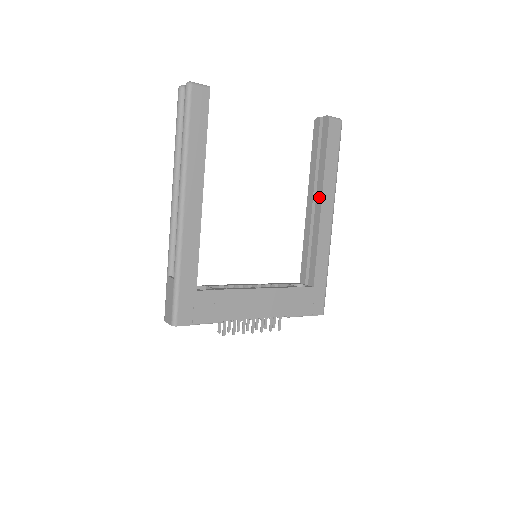
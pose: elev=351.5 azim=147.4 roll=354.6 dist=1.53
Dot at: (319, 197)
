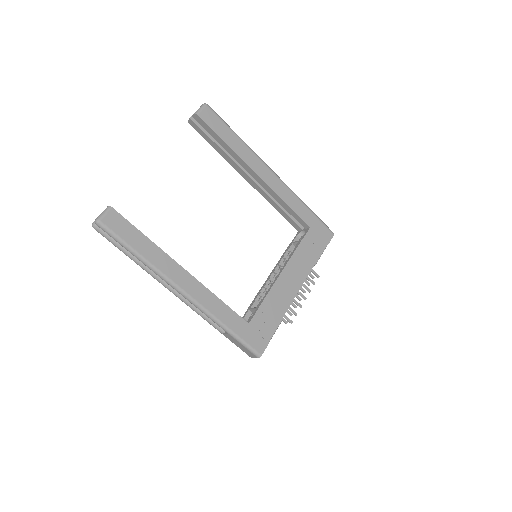
Dot at: (250, 171)
